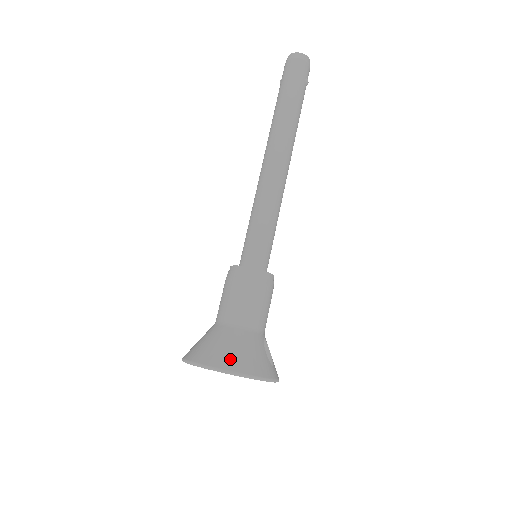
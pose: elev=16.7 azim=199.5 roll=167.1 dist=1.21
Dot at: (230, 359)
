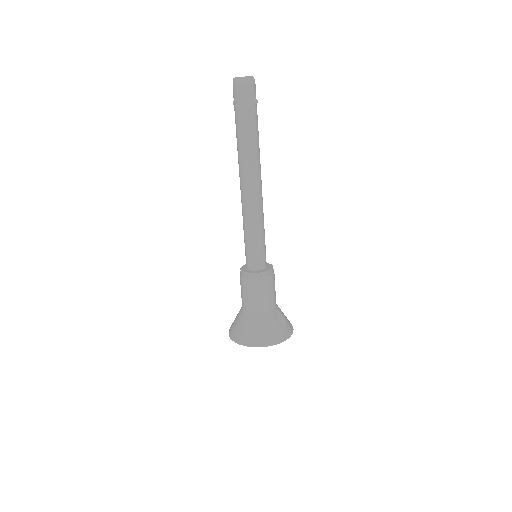
Dot at: (258, 338)
